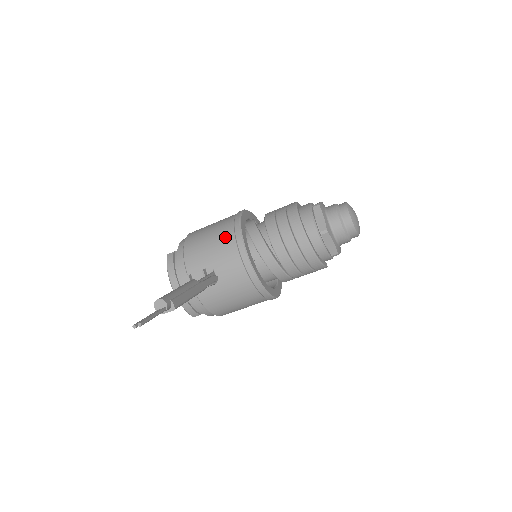
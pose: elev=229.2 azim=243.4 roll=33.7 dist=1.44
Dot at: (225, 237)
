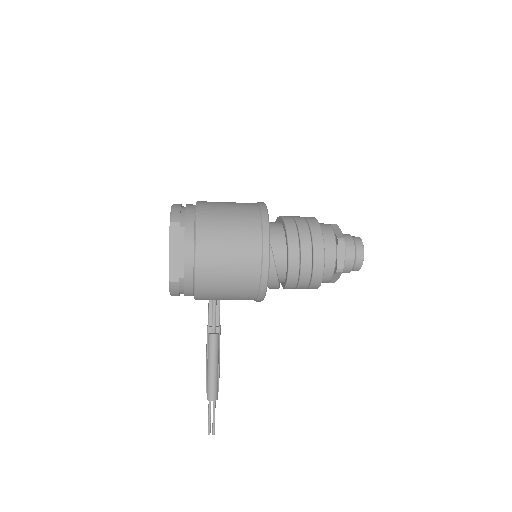
Dot at: (247, 294)
